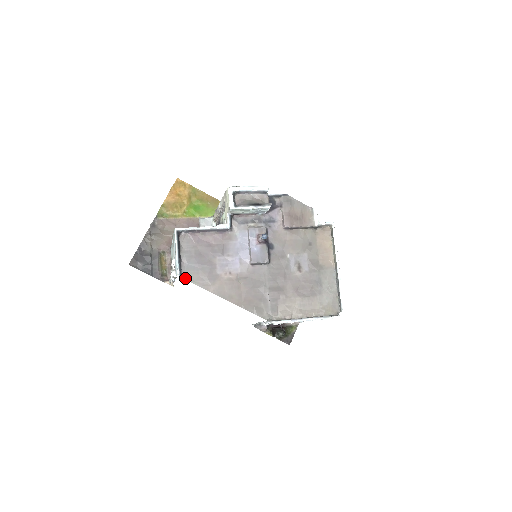
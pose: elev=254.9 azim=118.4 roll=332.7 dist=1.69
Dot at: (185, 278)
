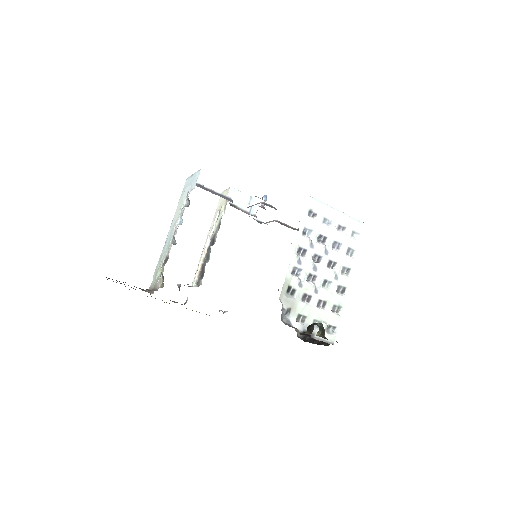
Dot at: occluded
